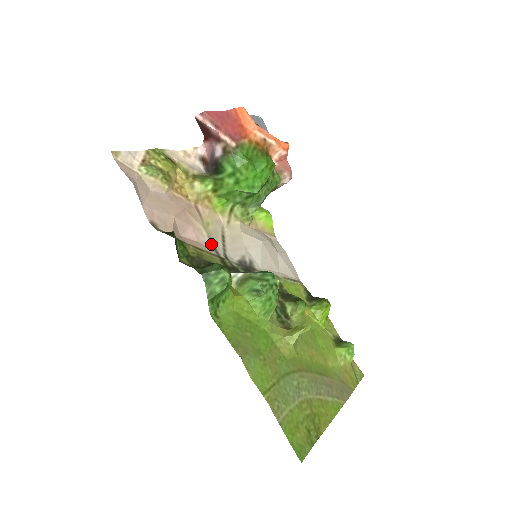
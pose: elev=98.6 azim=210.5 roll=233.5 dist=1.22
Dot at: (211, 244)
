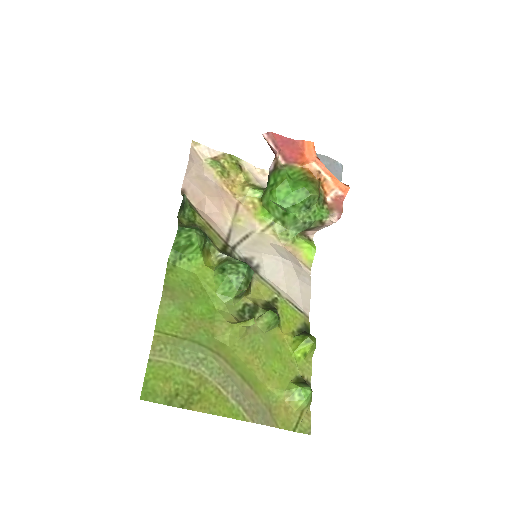
Dot at: (228, 232)
